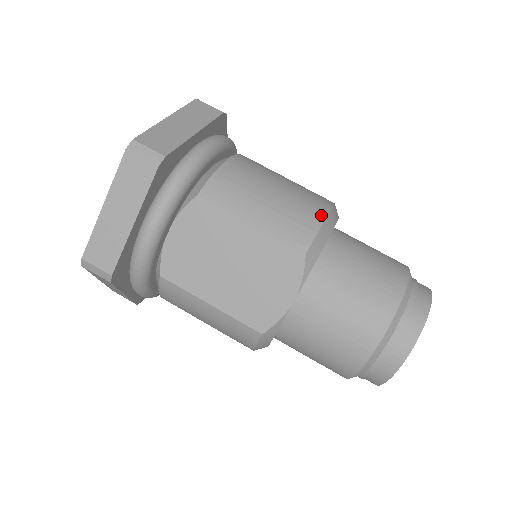
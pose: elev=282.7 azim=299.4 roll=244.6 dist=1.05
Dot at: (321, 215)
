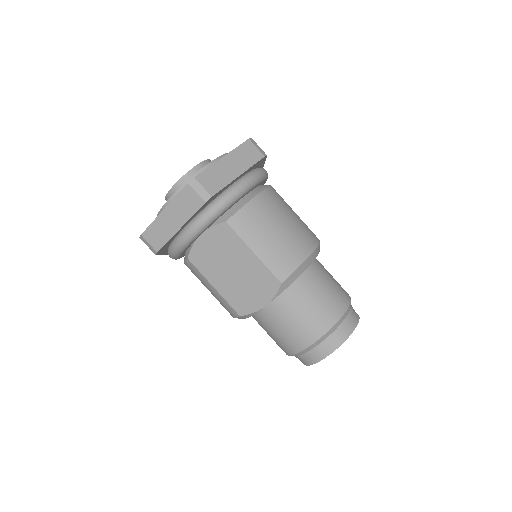
Dot at: (302, 258)
